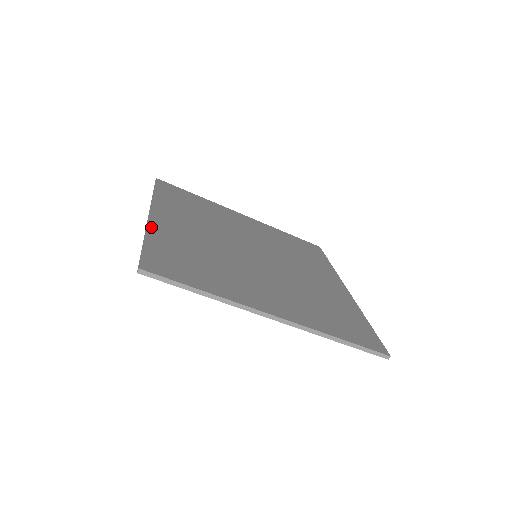
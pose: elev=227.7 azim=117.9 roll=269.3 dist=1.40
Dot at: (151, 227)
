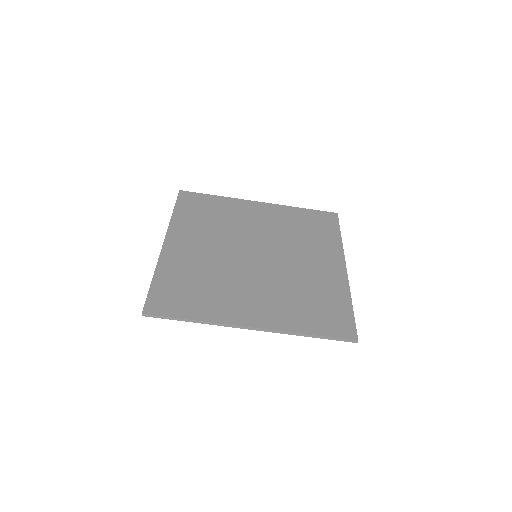
Dot at: (161, 261)
